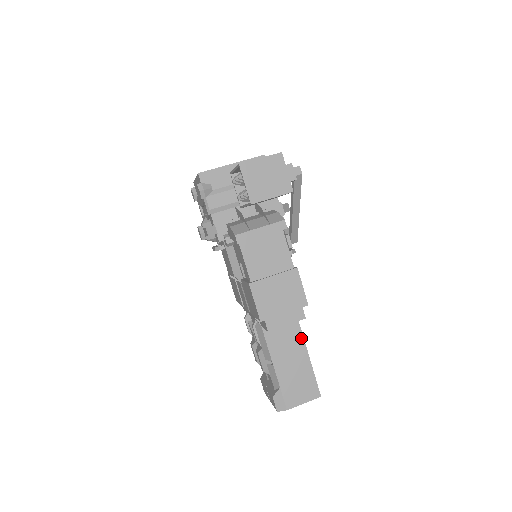
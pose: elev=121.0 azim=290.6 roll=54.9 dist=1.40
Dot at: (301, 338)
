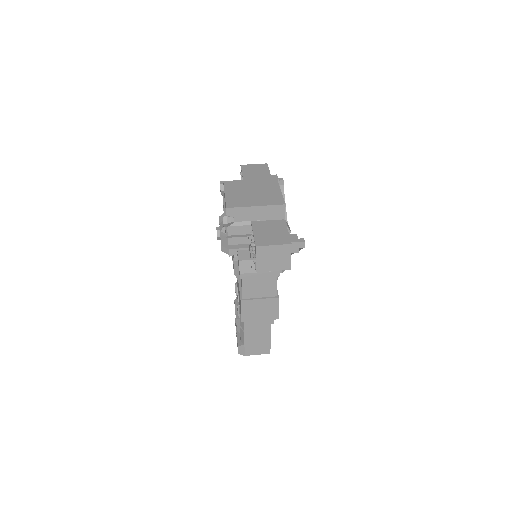
Dot at: occluded
